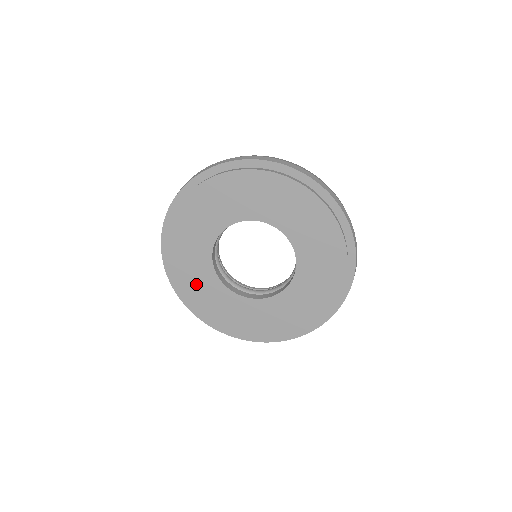
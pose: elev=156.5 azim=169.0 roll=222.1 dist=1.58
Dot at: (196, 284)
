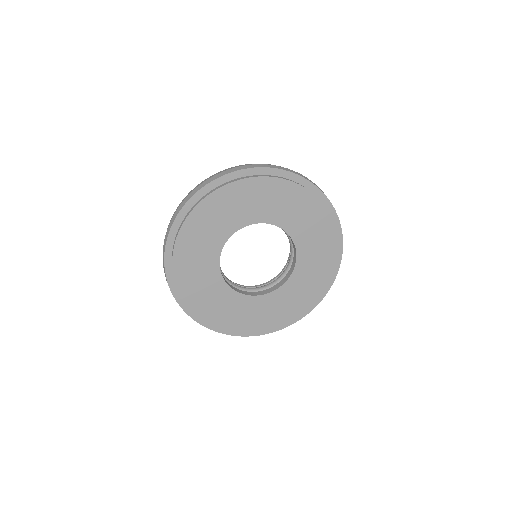
Dot at: (194, 264)
